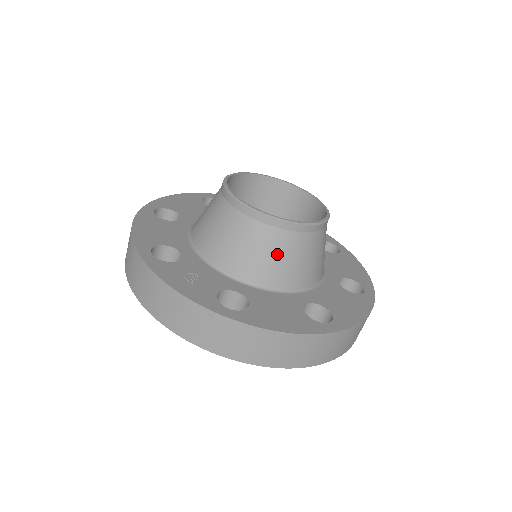
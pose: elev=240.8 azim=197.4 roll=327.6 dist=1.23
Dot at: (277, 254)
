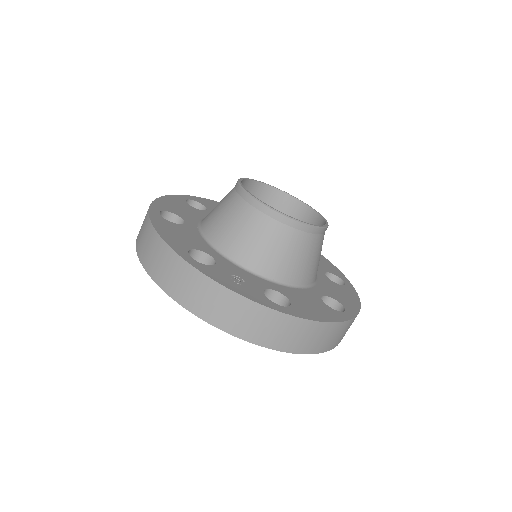
Dot at: (300, 254)
